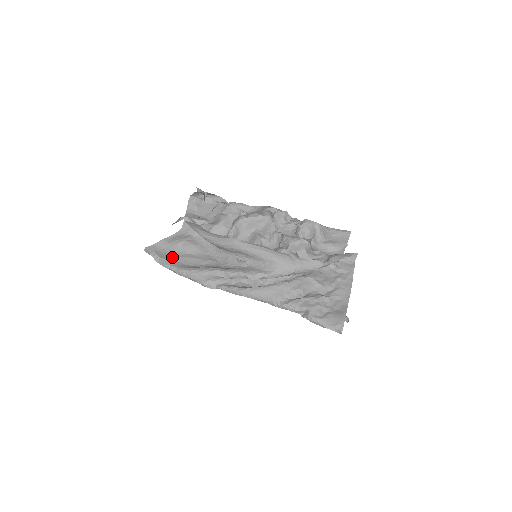
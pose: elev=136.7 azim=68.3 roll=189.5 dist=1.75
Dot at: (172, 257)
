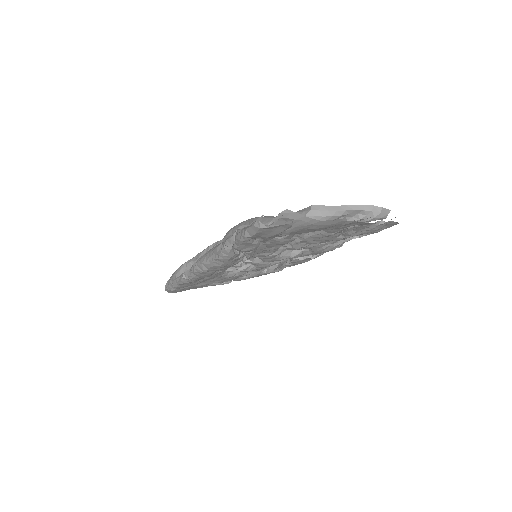
Dot at: occluded
